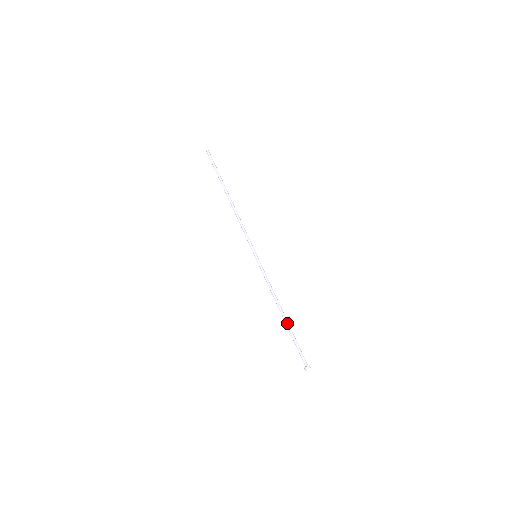
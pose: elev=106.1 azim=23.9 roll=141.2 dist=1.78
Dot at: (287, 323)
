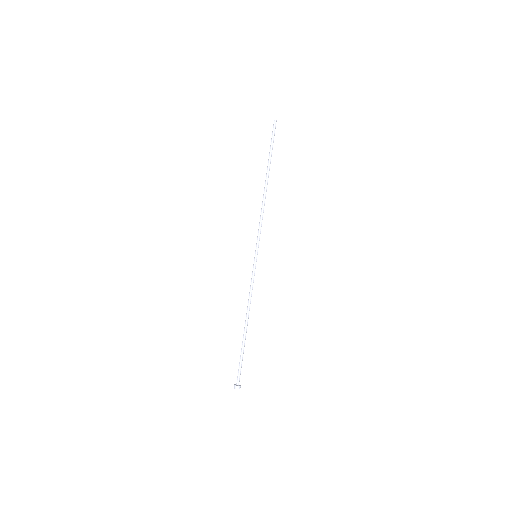
Dot at: (245, 336)
